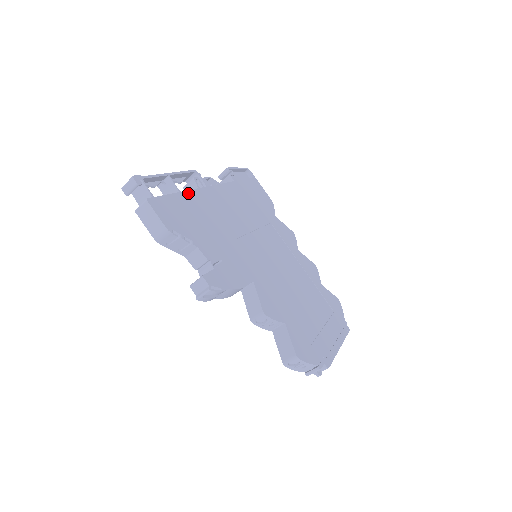
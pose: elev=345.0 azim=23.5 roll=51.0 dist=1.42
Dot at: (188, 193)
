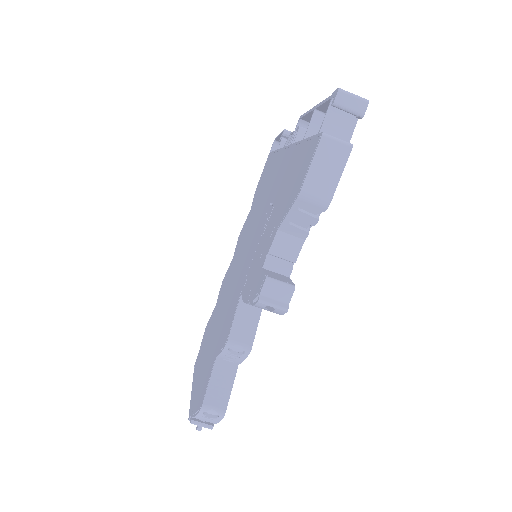
Dot at: occluded
